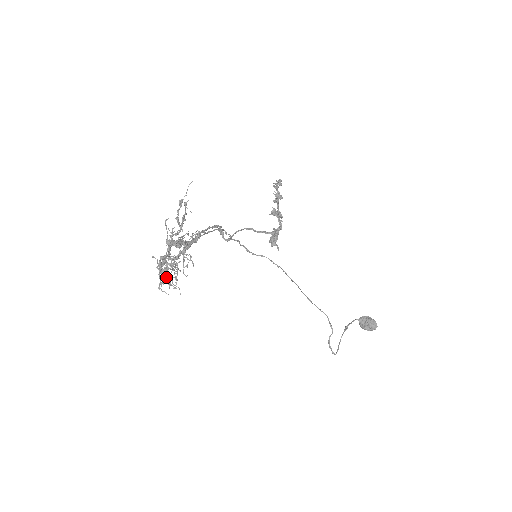
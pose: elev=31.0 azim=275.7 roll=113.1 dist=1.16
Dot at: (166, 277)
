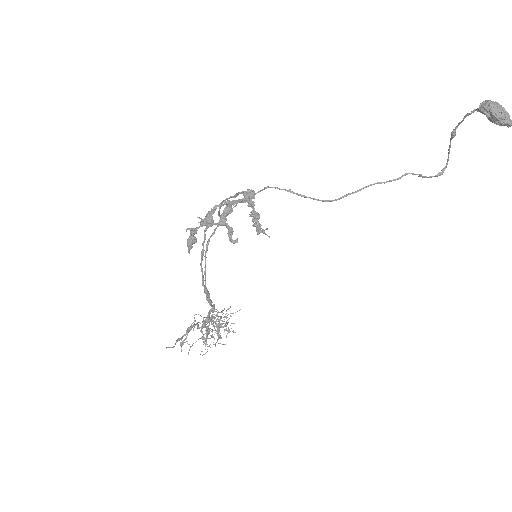
Dot at: occluded
